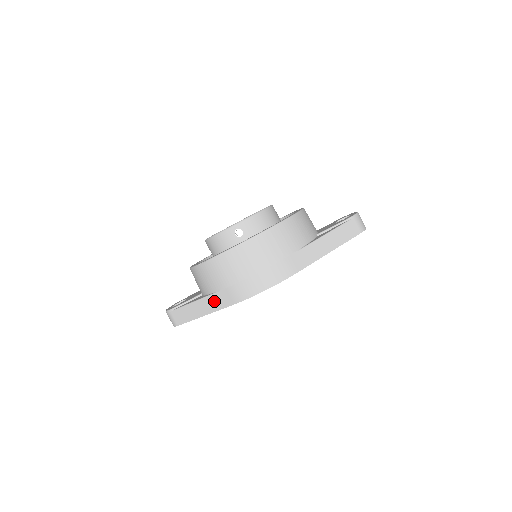
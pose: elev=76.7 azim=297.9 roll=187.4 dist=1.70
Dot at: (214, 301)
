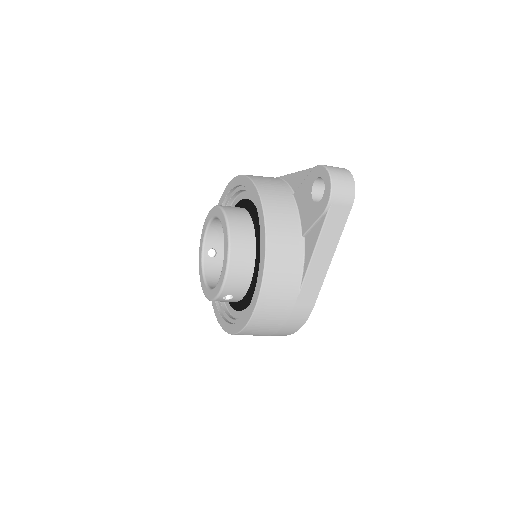
Dot at: occluded
